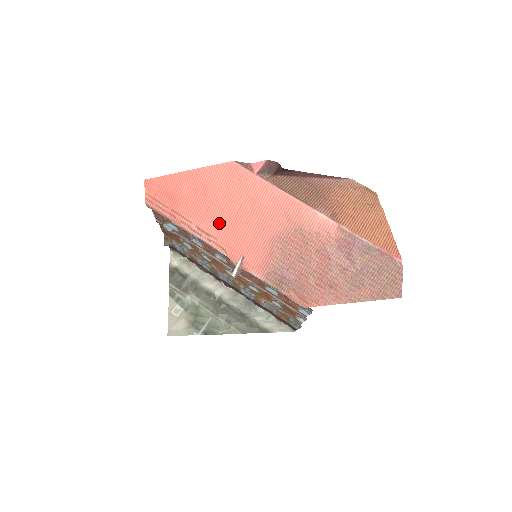
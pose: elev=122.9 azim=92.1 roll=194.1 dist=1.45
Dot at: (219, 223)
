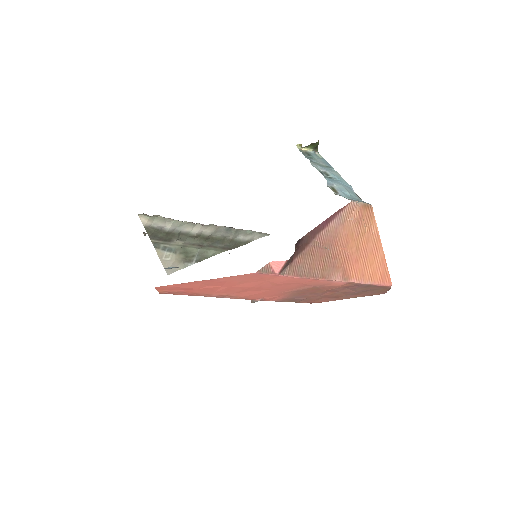
Dot at: (240, 292)
